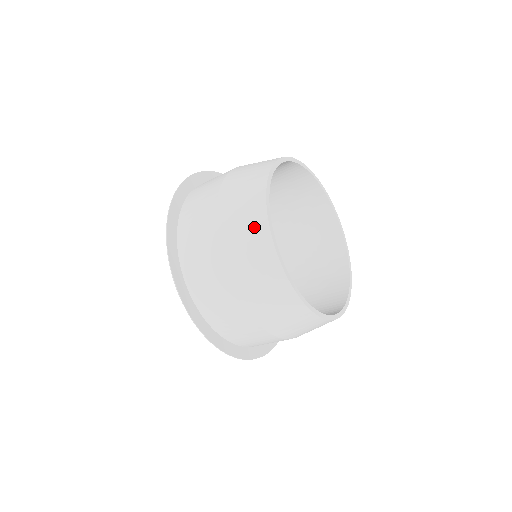
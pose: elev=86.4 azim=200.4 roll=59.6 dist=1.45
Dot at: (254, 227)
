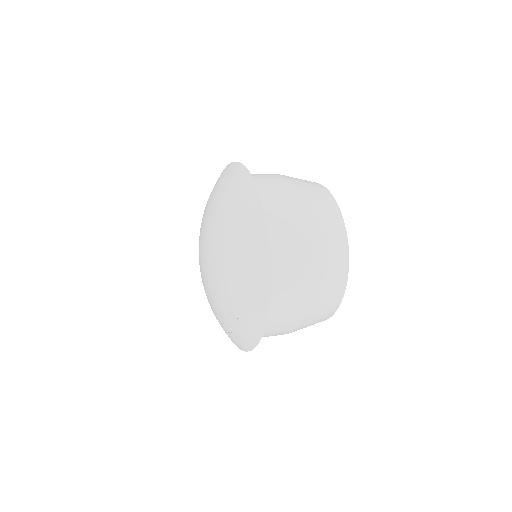
Dot at: (323, 194)
